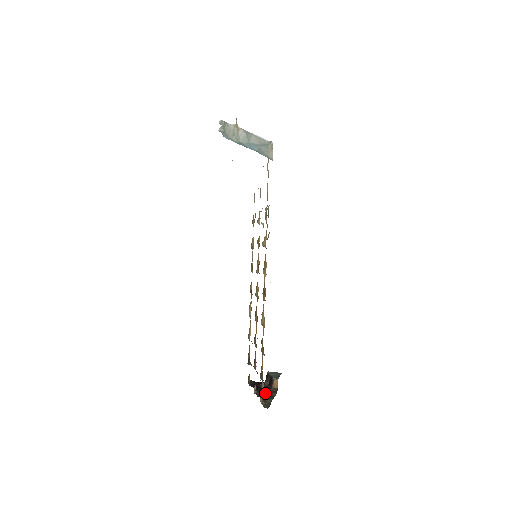
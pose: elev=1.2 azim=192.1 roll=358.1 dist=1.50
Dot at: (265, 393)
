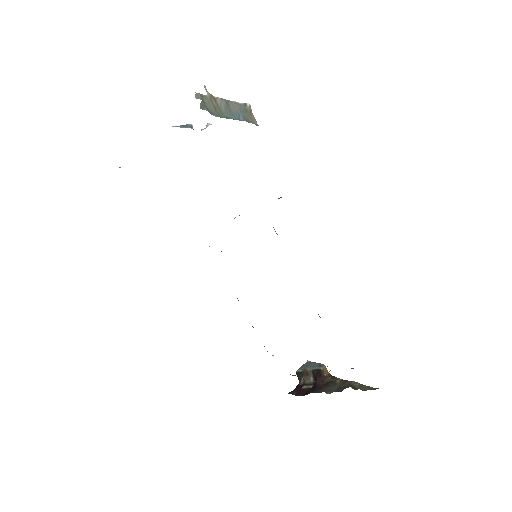
Dot at: (332, 386)
